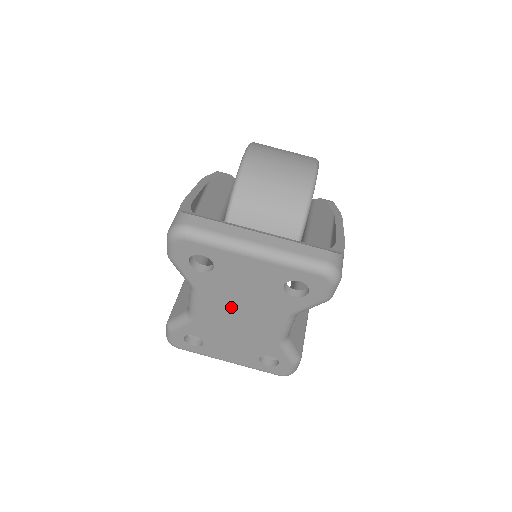
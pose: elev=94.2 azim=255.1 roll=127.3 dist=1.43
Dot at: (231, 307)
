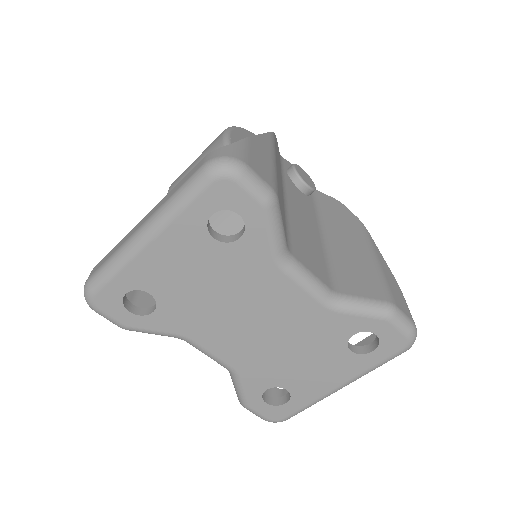
Dot at: (230, 320)
